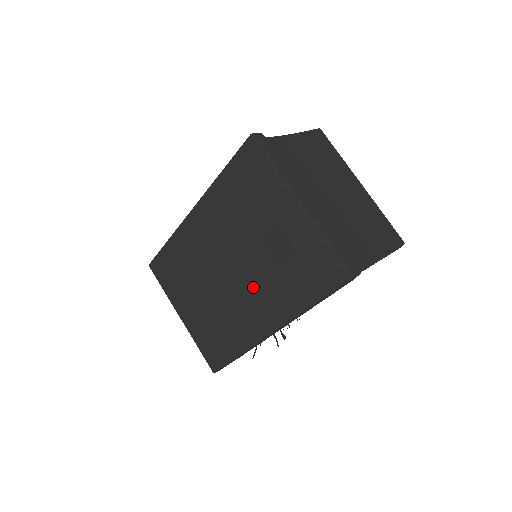
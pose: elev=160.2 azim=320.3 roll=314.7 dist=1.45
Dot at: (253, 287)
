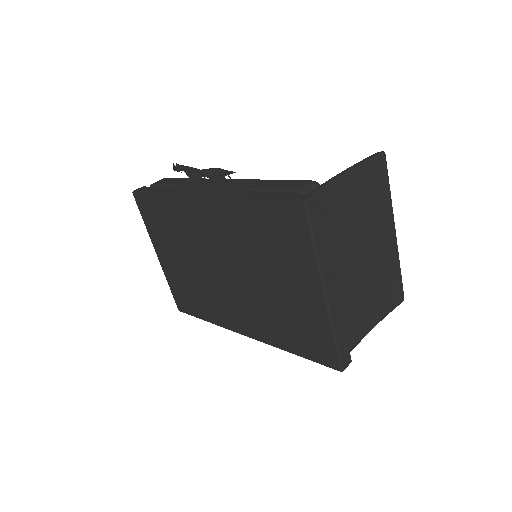
Dot at: (244, 300)
